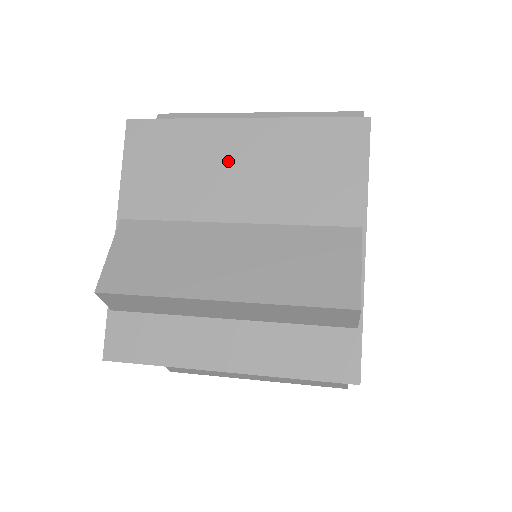
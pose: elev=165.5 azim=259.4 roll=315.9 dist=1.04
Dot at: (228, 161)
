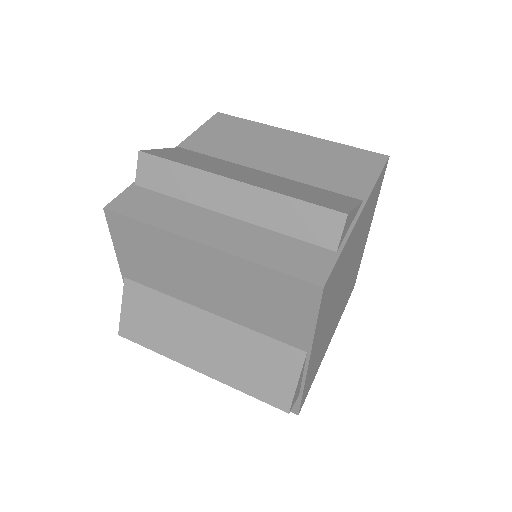
Dot at: (197, 272)
